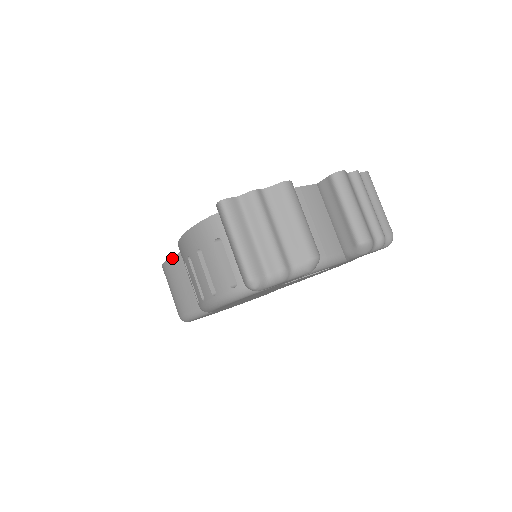
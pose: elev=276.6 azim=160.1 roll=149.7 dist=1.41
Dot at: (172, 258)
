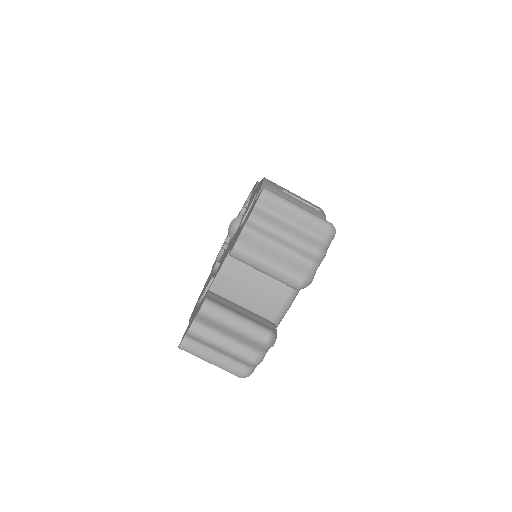
Dot at: occluded
